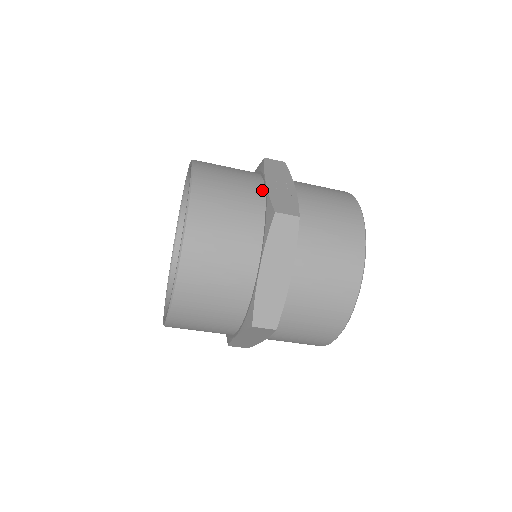
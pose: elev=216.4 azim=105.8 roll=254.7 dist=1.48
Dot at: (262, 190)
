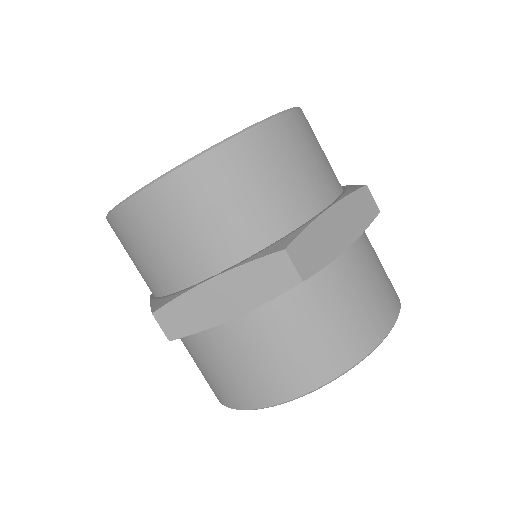
Dot at: occluded
